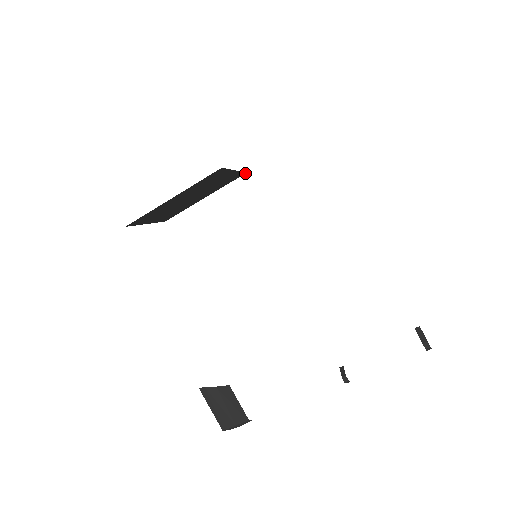
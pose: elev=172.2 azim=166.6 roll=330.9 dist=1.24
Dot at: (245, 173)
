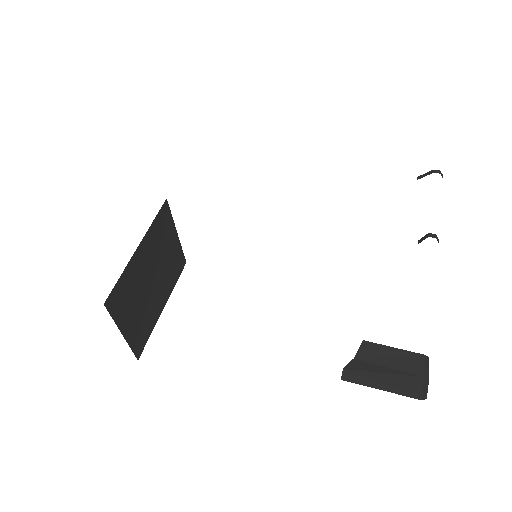
Dot at: occluded
